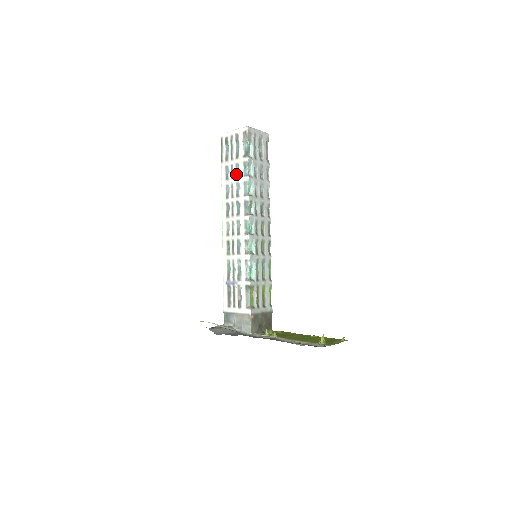
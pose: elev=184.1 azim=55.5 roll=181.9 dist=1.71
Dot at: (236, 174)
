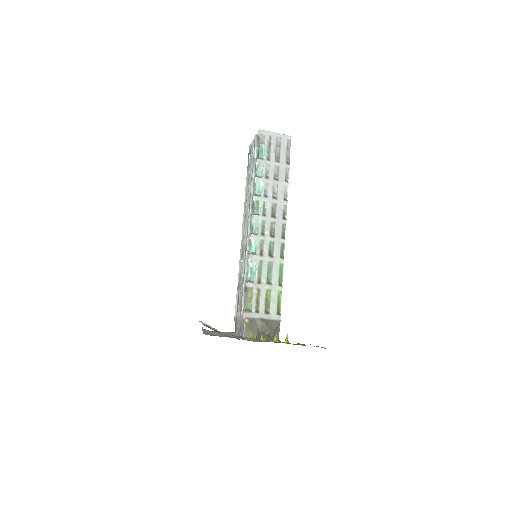
Dot at: (251, 178)
